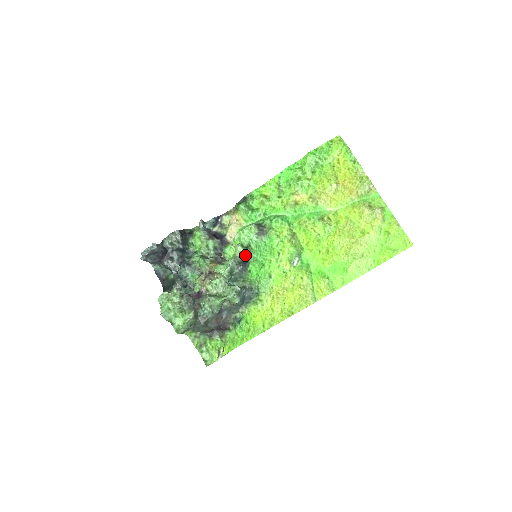
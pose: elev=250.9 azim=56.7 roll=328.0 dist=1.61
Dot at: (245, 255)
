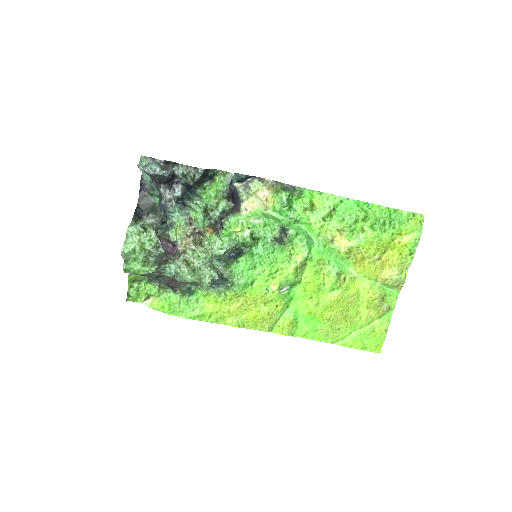
Dot at: (246, 244)
